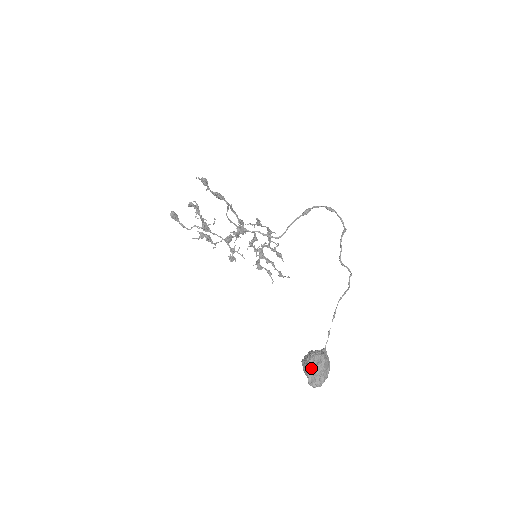
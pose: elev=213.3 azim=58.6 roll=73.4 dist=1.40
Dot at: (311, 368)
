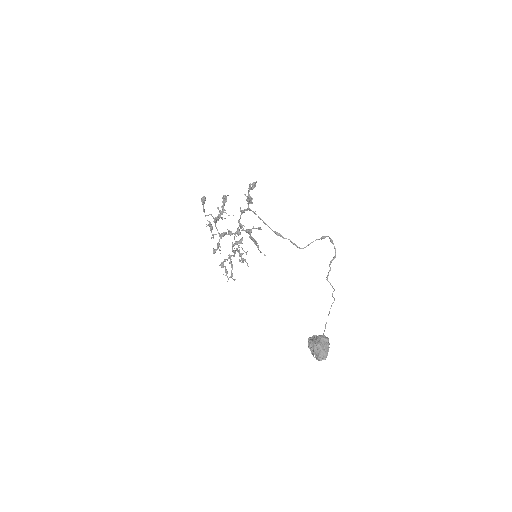
Dot at: (322, 346)
